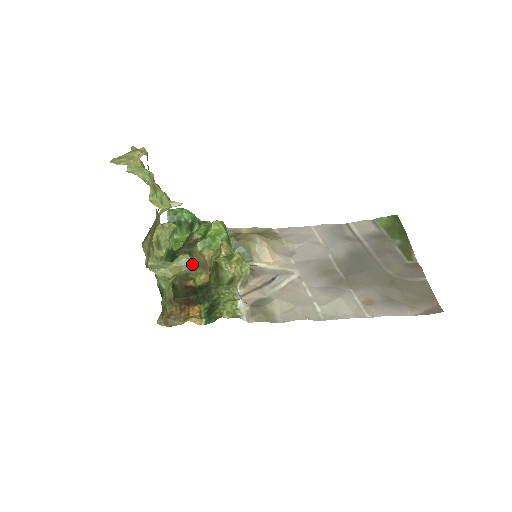
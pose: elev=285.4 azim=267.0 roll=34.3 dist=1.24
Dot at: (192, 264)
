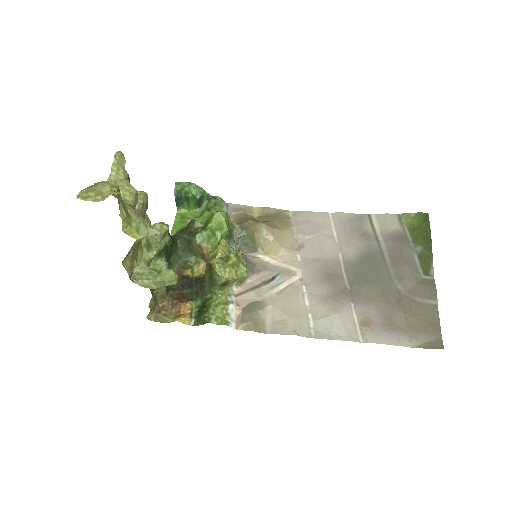
Dot at: (176, 280)
